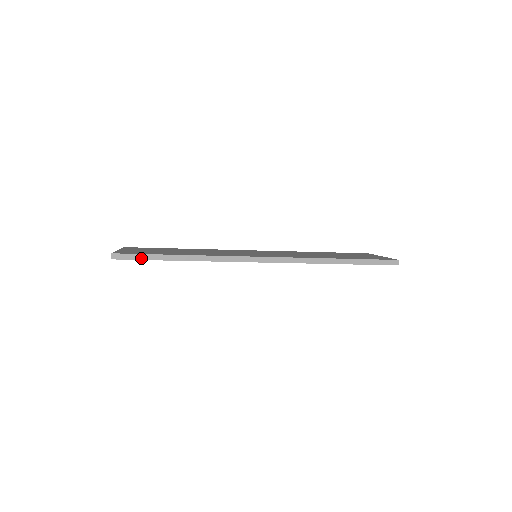
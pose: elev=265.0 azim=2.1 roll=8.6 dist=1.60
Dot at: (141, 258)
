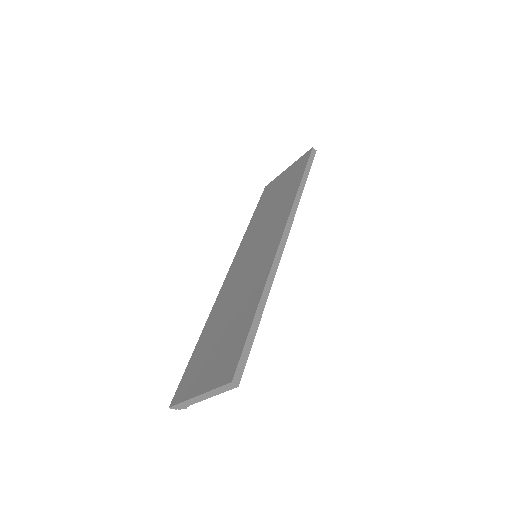
Dot at: (248, 349)
